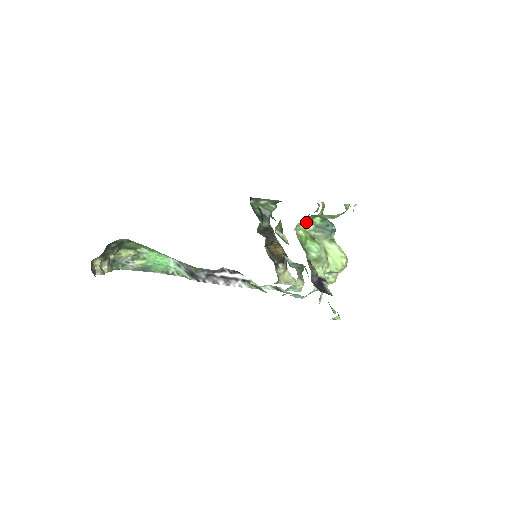
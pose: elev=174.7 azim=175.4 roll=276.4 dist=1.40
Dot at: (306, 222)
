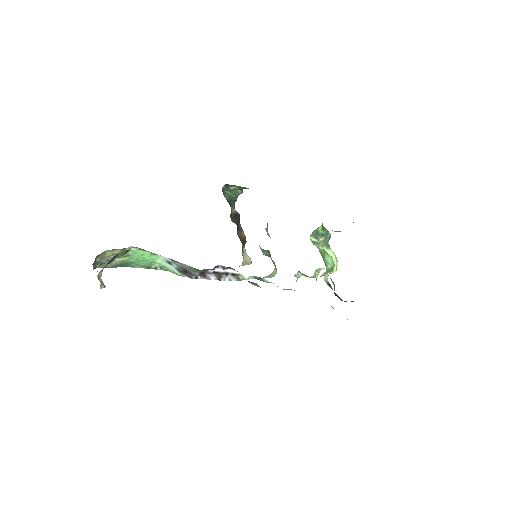
Dot at: (321, 236)
